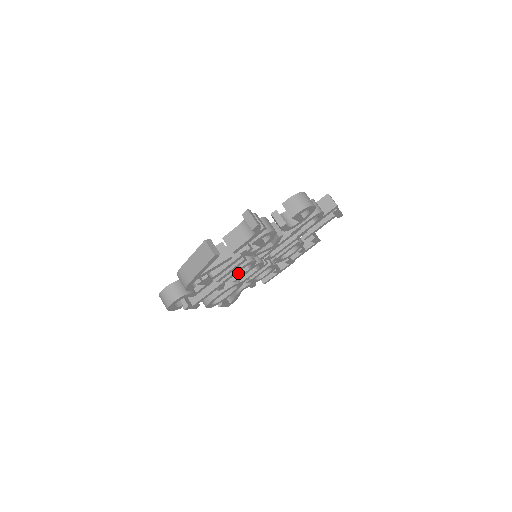
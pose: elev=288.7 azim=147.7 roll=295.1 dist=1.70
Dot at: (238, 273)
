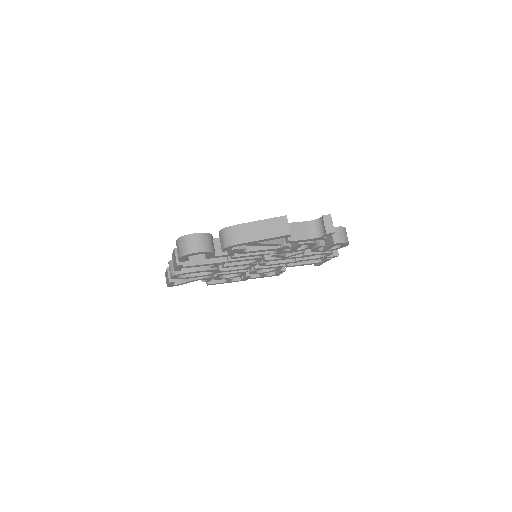
Dot at: occluded
